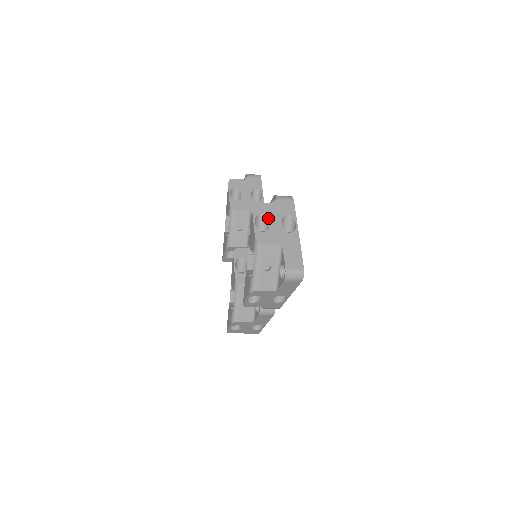
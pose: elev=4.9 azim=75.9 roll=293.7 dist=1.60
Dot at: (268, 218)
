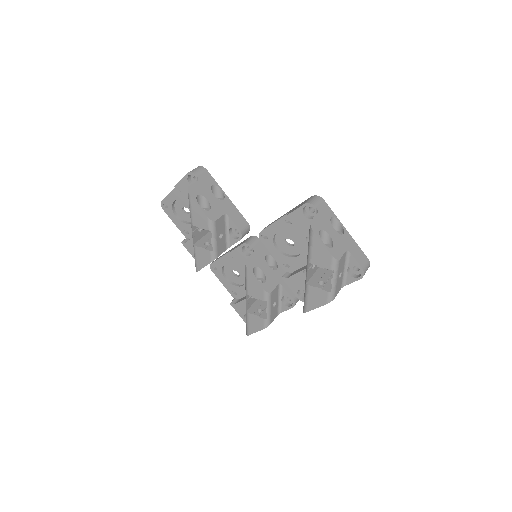
Dot at: (326, 231)
